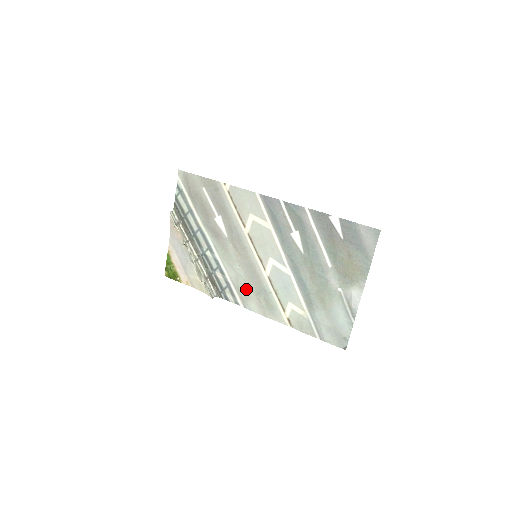
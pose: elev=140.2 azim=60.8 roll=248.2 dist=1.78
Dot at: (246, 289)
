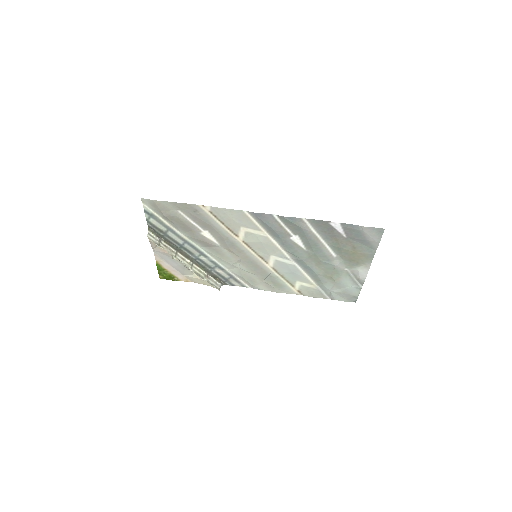
Dot at: (251, 278)
